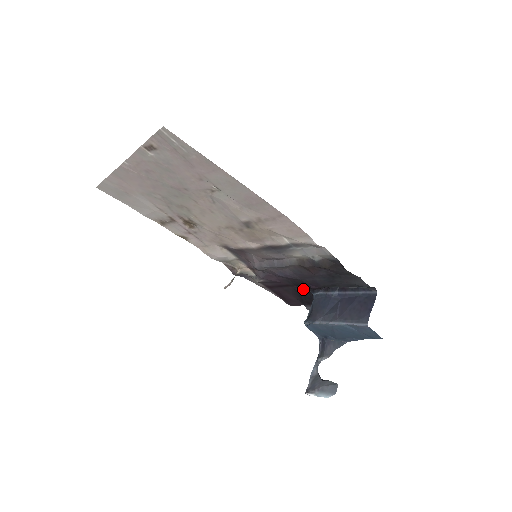
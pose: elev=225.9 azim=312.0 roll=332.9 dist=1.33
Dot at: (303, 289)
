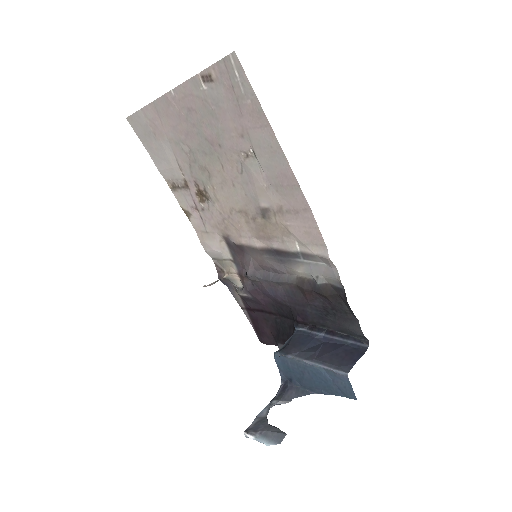
Dot at: (285, 322)
